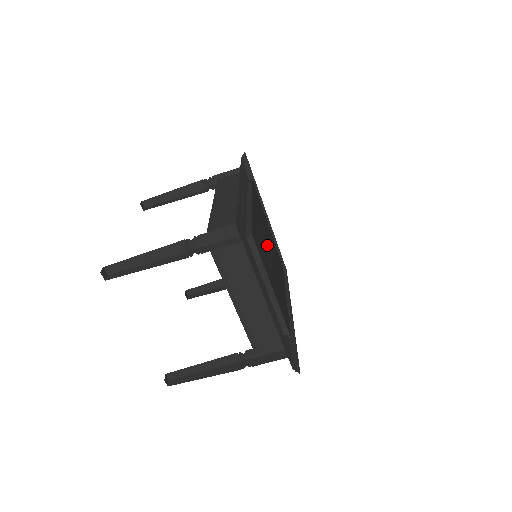
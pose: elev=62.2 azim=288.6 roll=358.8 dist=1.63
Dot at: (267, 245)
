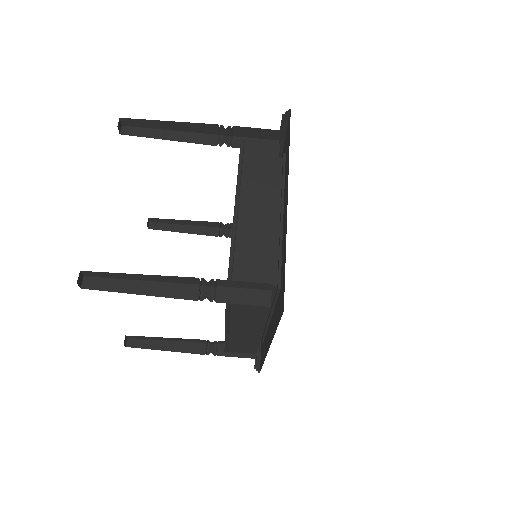
Dot at: occluded
